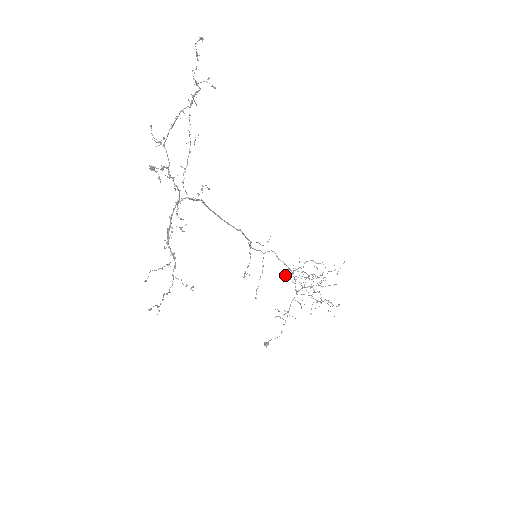
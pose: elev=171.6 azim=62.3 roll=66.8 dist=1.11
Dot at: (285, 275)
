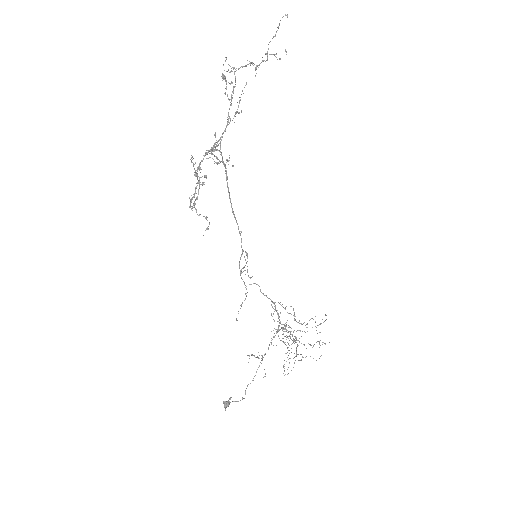
Dot at: (271, 304)
